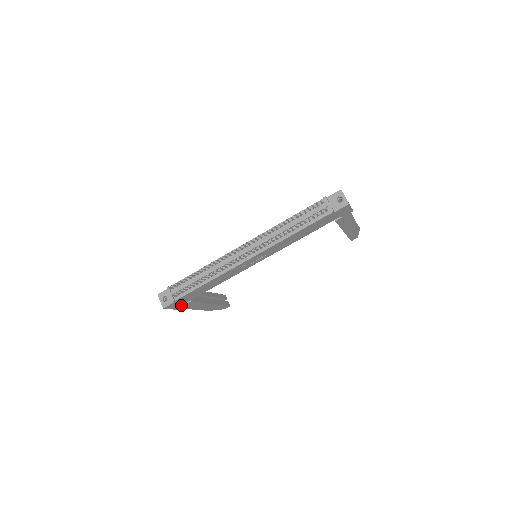
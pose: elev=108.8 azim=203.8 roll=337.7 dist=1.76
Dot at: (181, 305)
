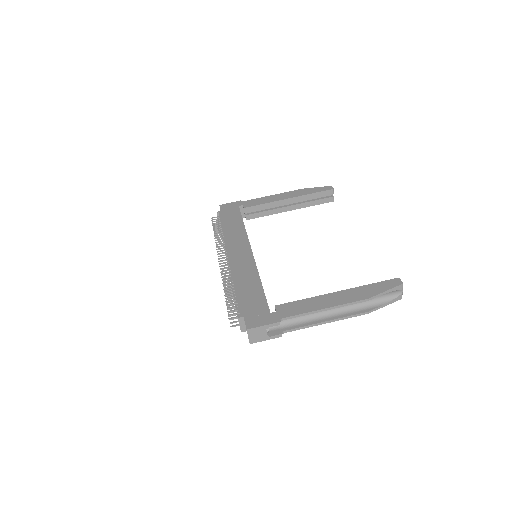
Dot at: occluded
